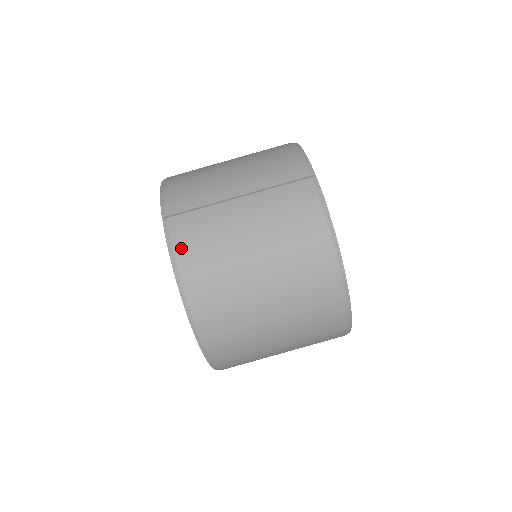
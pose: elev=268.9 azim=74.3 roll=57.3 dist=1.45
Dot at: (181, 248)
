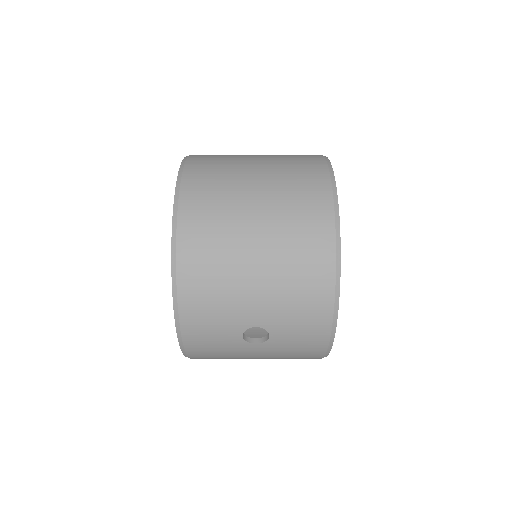
Dot at: (194, 159)
